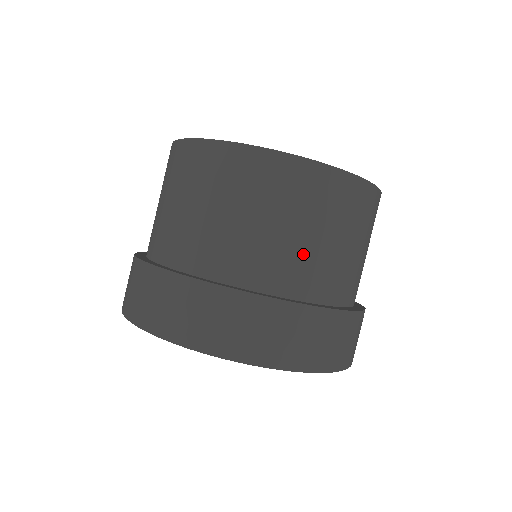
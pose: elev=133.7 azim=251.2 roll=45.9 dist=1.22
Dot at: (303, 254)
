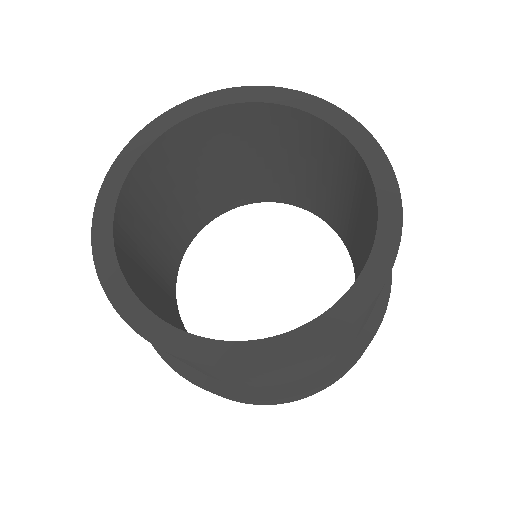
Dot at: (353, 337)
